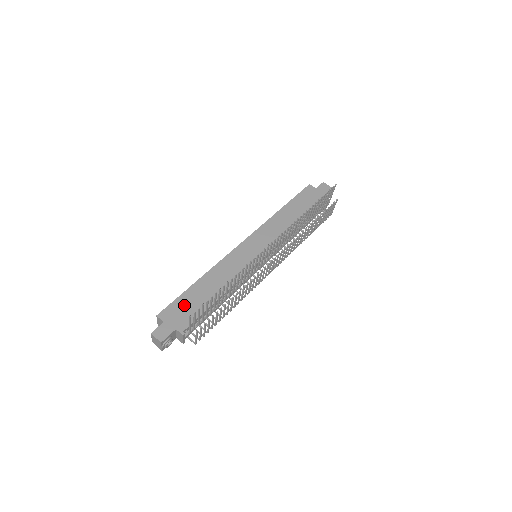
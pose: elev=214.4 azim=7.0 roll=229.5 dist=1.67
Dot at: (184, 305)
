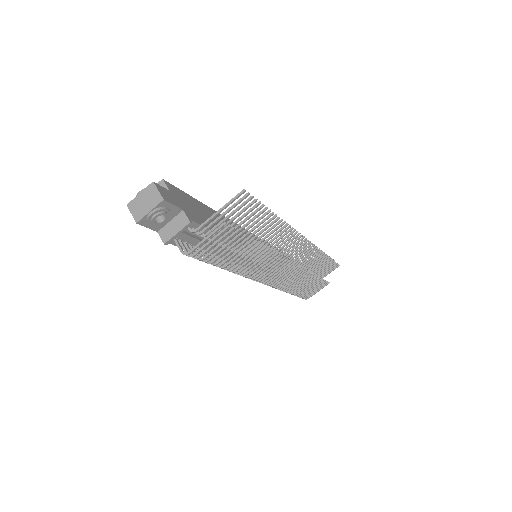
Dot at: (194, 205)
